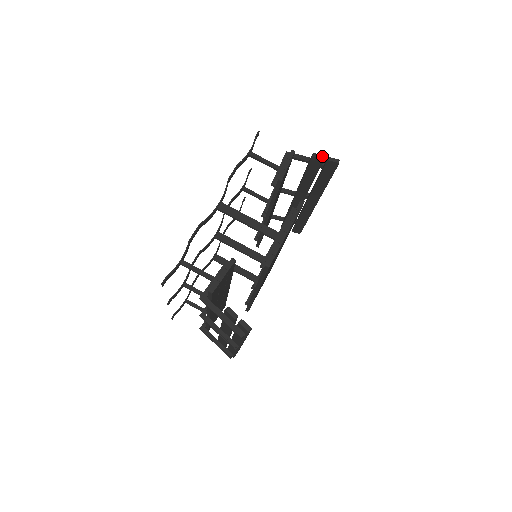
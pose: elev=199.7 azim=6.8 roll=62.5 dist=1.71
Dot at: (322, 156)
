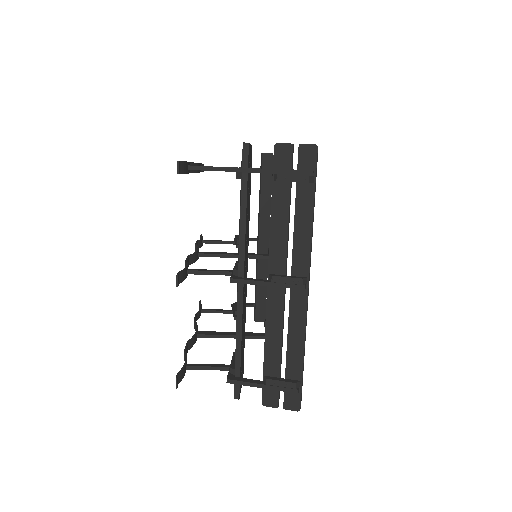
Dot at: (270, 153)
